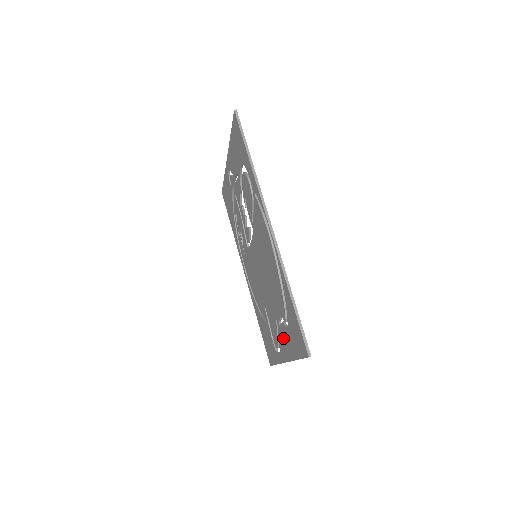
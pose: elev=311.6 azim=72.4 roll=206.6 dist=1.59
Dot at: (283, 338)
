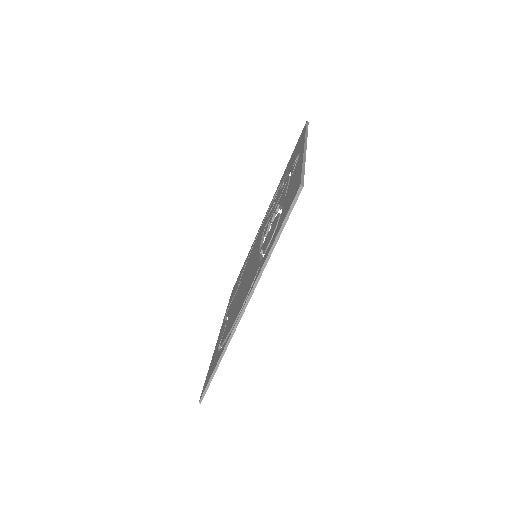
Dot at: occluded
